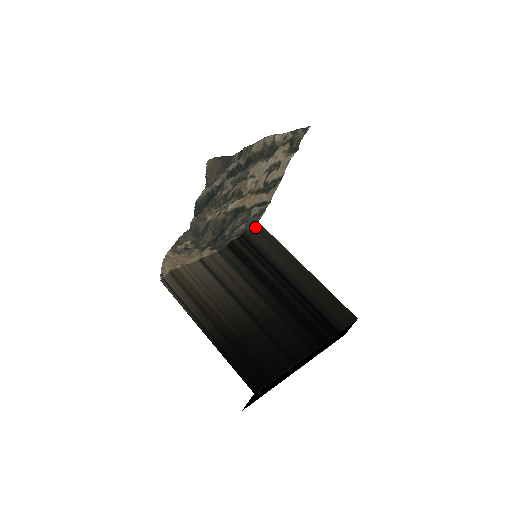
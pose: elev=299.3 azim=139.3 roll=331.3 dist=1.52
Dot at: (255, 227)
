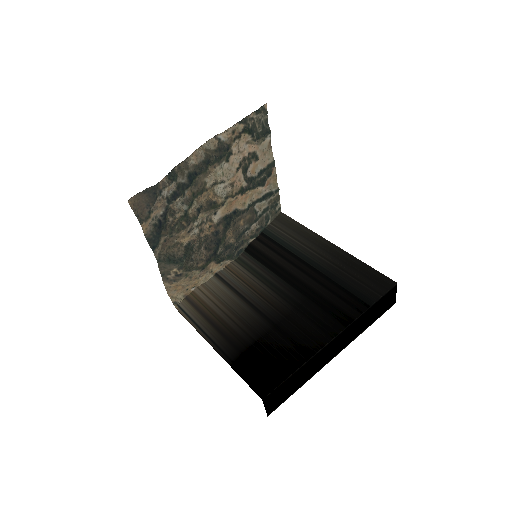
Dot at: (277, 219)
